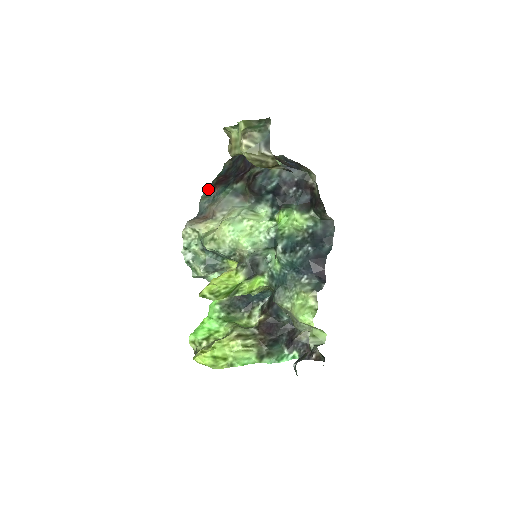
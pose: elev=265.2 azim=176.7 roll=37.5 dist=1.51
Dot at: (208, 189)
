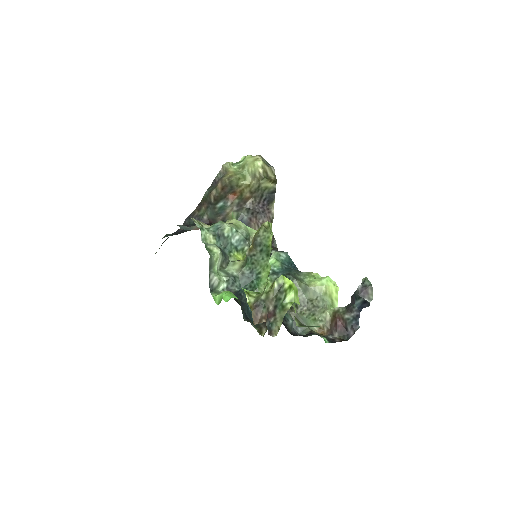
Dot at: occluded
